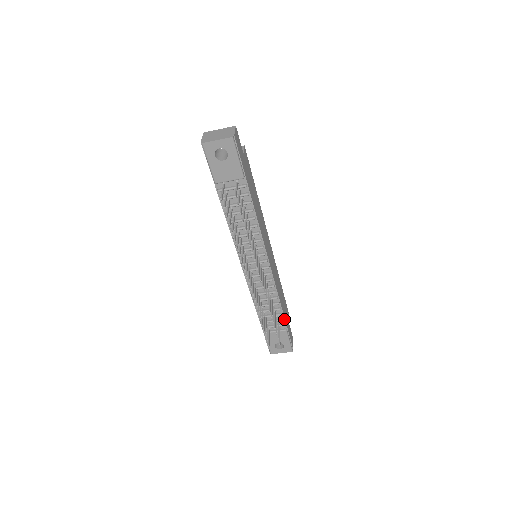
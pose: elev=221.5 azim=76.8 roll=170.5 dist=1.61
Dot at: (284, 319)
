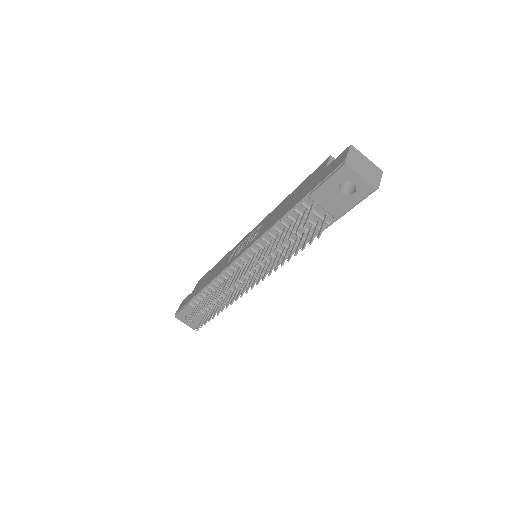
Dot at: occluded
